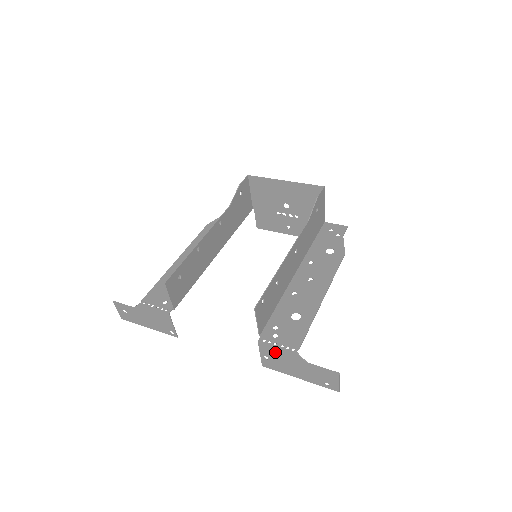
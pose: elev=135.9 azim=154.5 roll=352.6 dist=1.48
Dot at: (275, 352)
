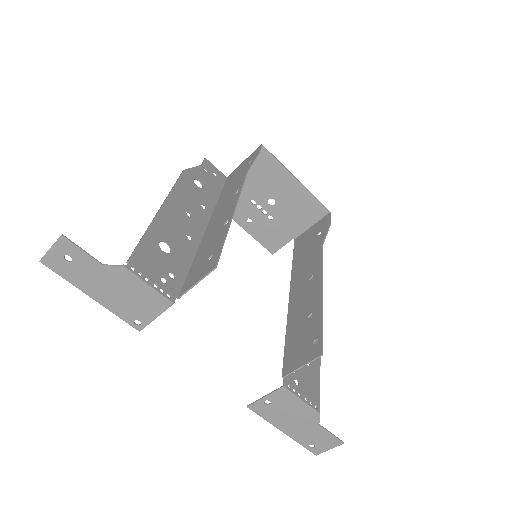
Dot at: (292, 402)
